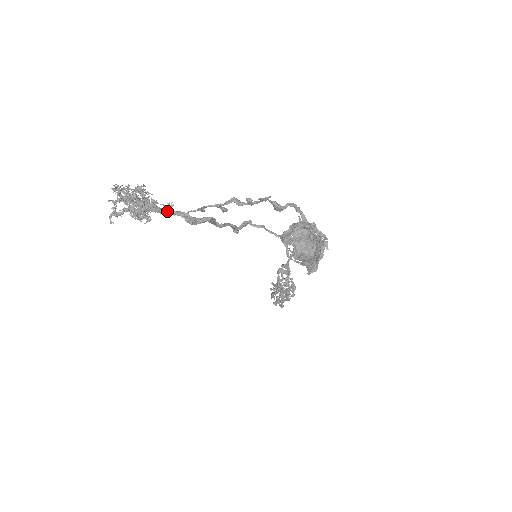
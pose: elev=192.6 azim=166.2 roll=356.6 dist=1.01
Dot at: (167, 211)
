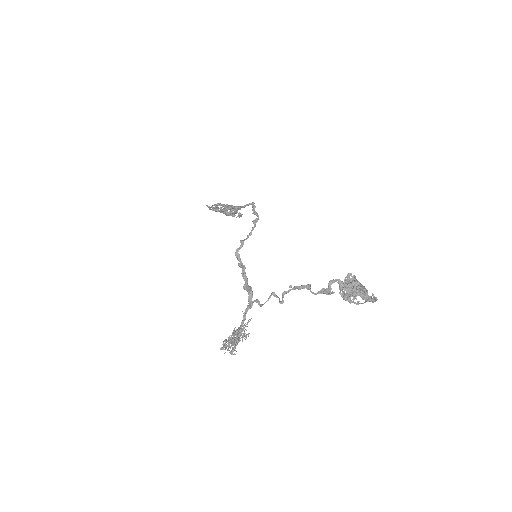
Dot at: (244, 320)
